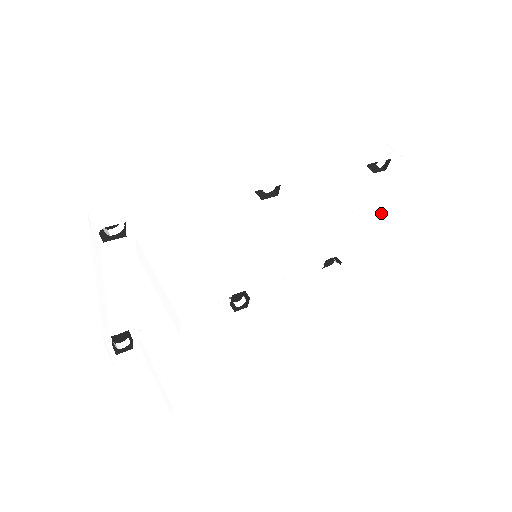
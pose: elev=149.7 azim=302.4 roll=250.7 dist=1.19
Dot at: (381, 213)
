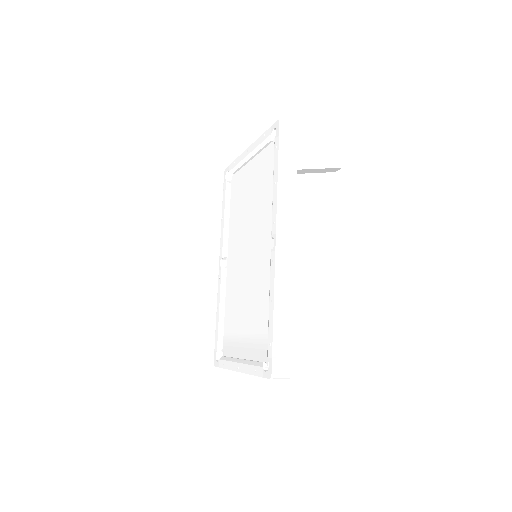
Dot at: occluded
